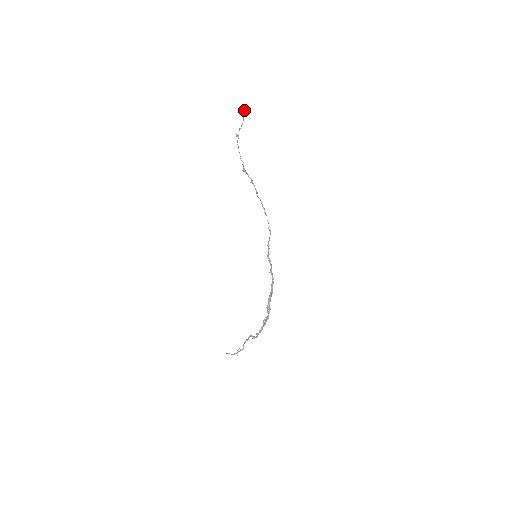
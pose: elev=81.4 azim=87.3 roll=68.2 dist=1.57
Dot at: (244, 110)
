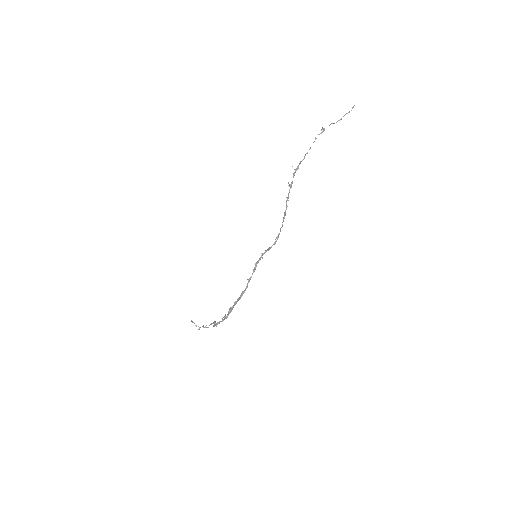
Dot at: (353, 106)
